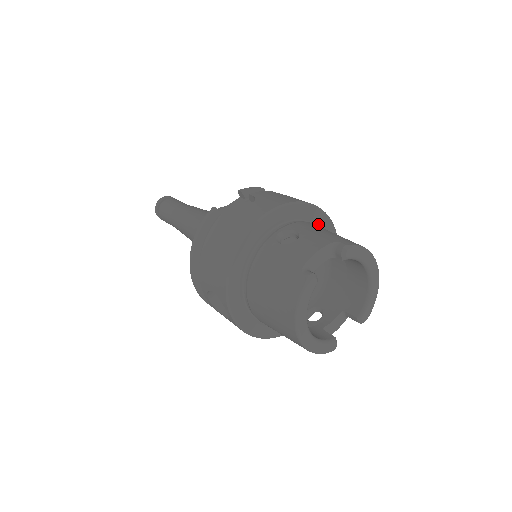
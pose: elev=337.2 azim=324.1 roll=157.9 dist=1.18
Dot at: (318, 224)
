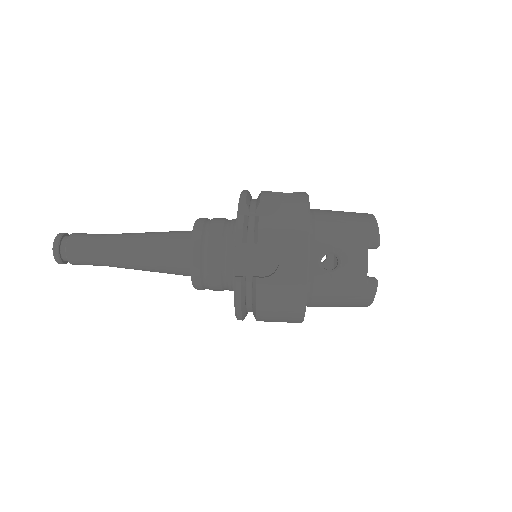
Dot at: occluded
